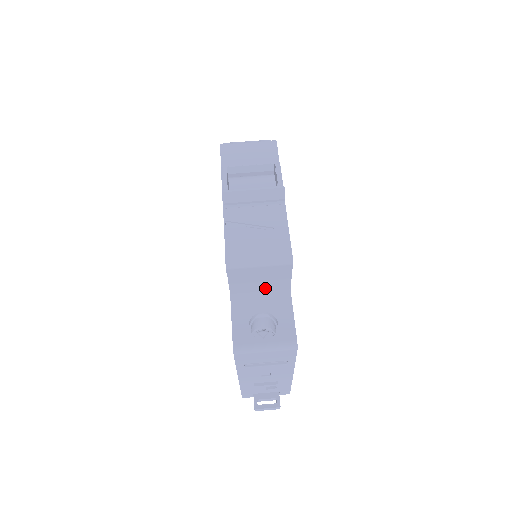
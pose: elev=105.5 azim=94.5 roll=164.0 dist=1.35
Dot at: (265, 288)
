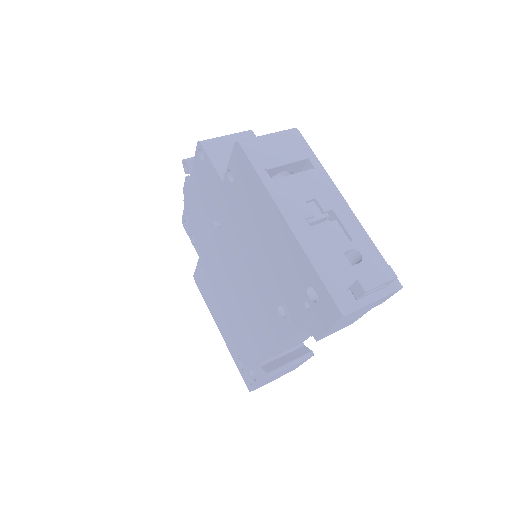
Dot at: occluded
